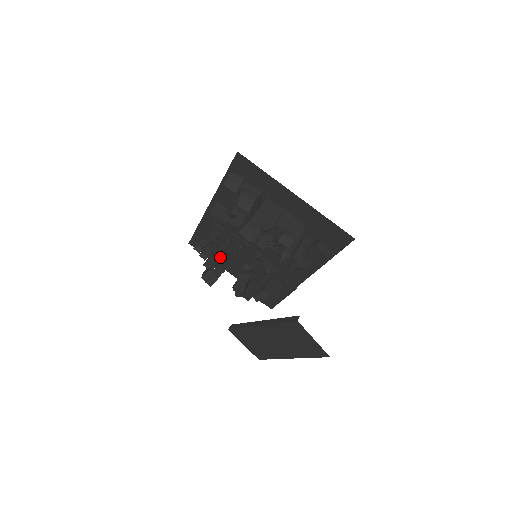
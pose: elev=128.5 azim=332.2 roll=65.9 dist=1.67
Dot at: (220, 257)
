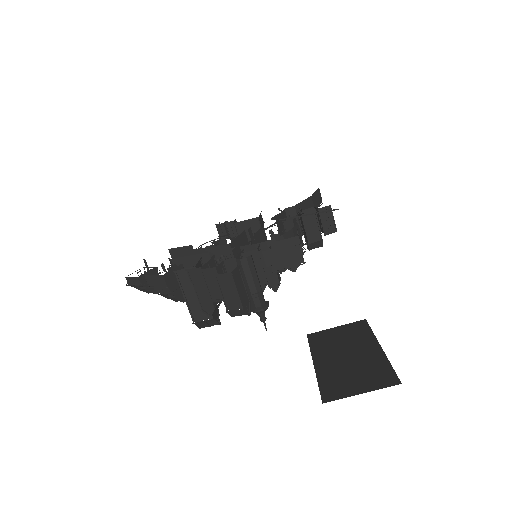
Dot at: occluded
